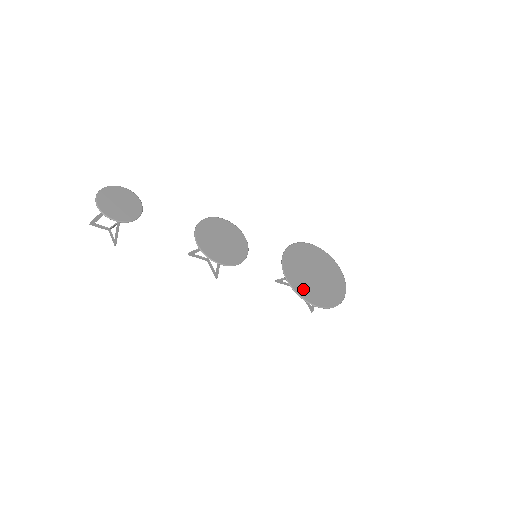
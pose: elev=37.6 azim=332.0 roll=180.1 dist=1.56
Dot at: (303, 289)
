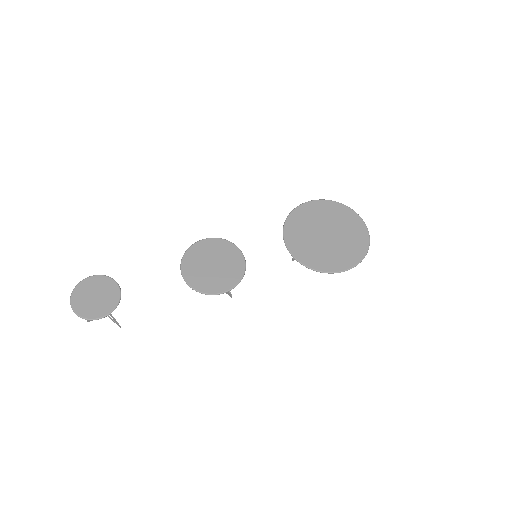
Dot at: (321, 261)
